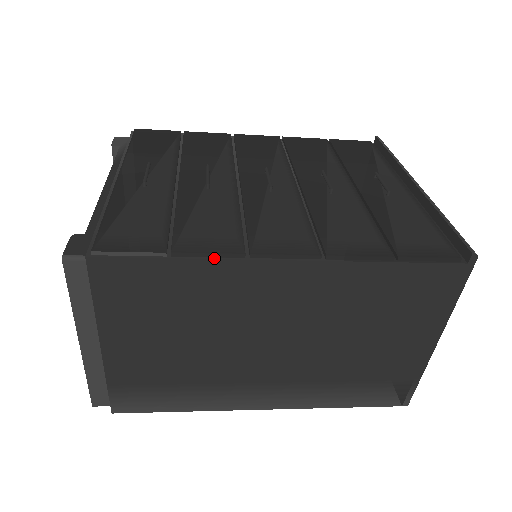
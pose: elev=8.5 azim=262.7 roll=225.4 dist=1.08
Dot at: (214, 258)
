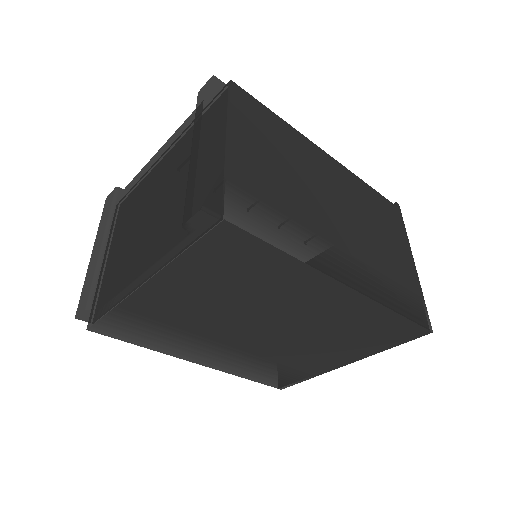
Dot at: (294, 128)
